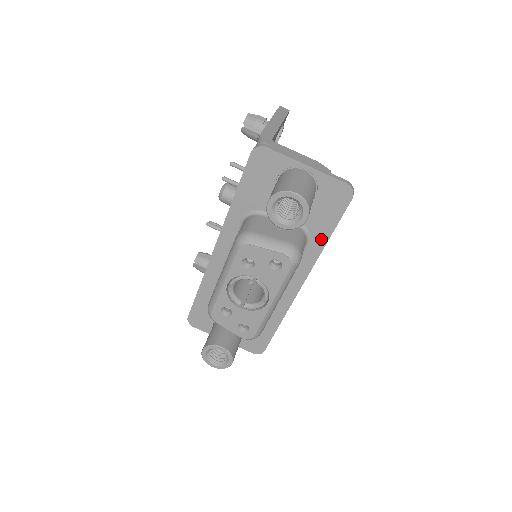
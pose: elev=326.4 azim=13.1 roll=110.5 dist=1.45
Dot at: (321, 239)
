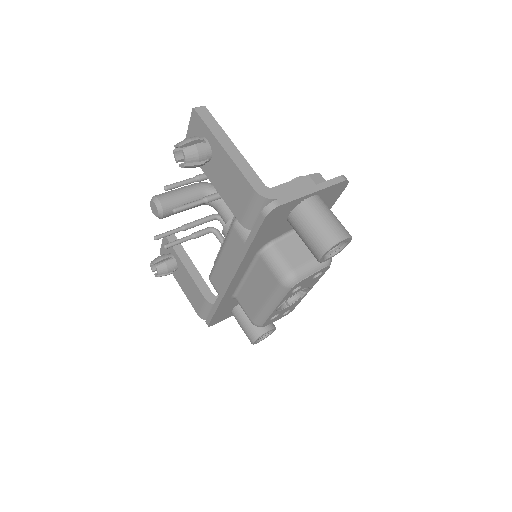
Dot at: occluded
